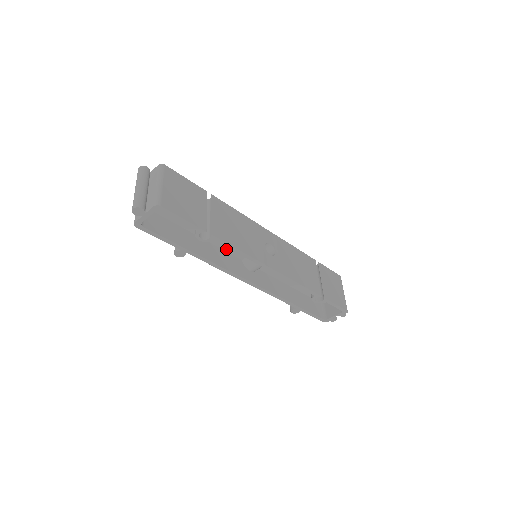
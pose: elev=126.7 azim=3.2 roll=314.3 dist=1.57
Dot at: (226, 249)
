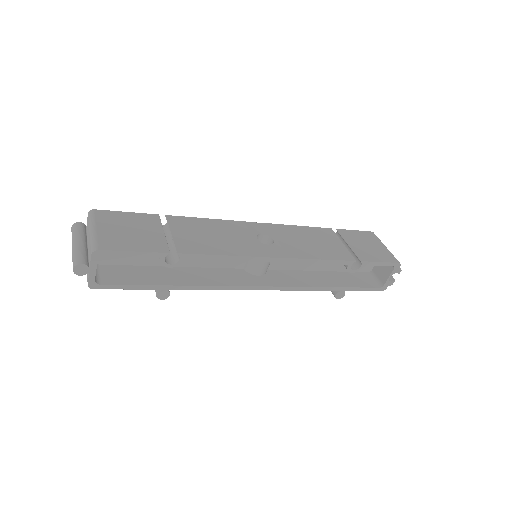
Dot at: (217, 265)
